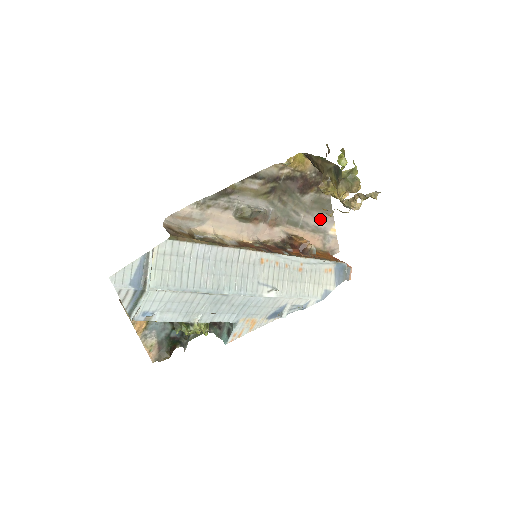
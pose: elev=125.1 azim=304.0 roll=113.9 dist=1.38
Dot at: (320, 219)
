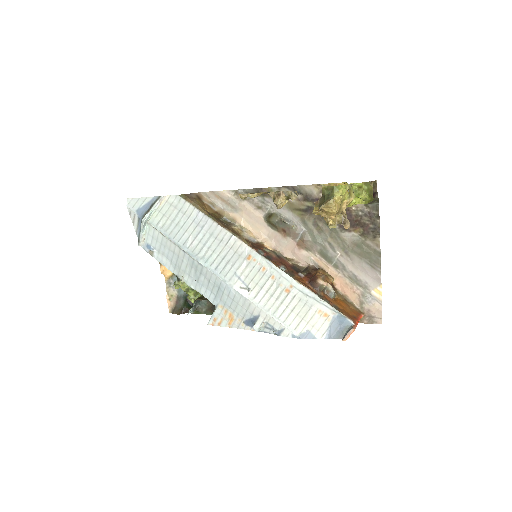
Dot at: (362, 269)
